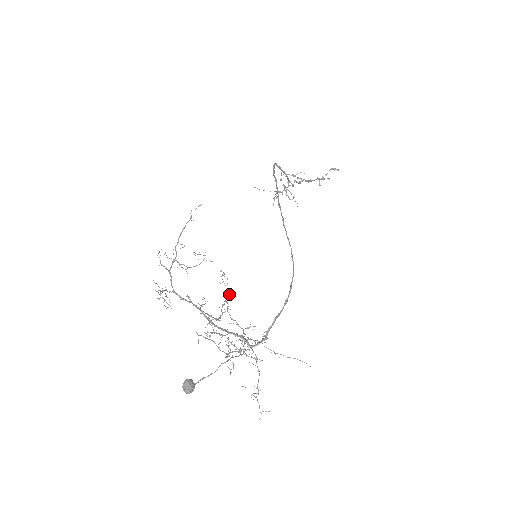
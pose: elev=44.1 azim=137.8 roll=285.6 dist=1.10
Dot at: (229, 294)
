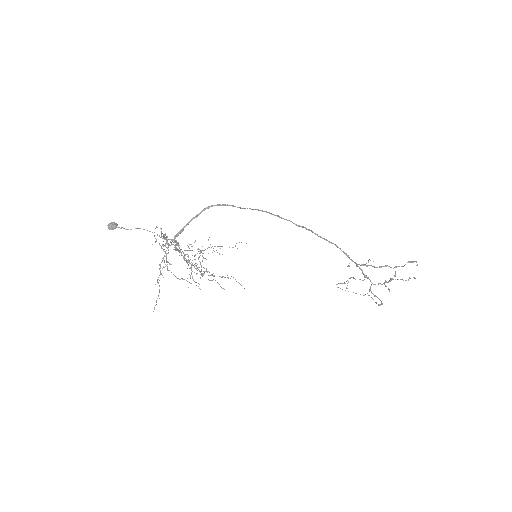
Dot at: (222, 276)
